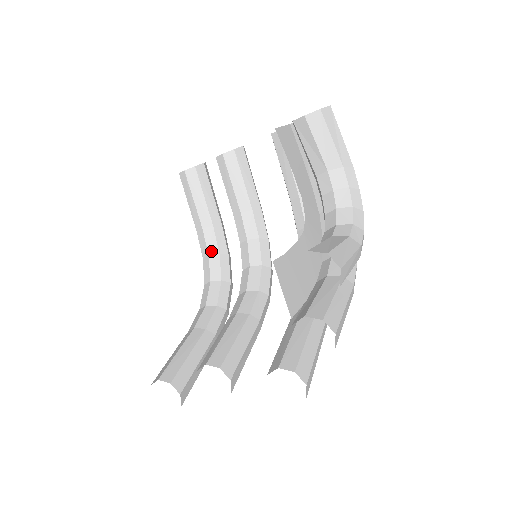
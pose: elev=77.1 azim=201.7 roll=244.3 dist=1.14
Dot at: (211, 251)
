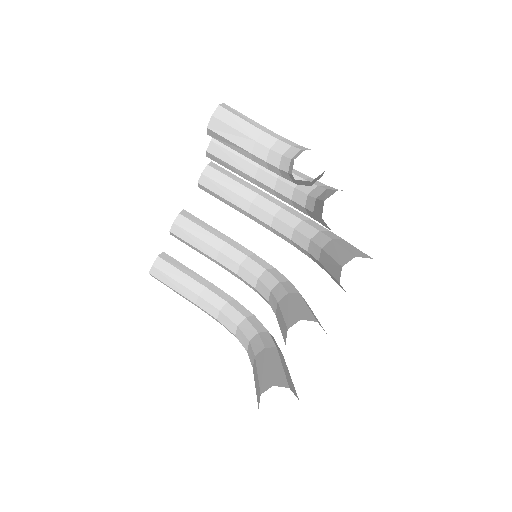
Dot at: (219, 306)
